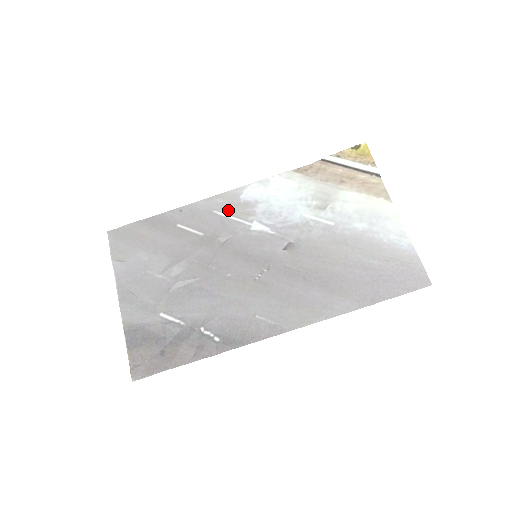
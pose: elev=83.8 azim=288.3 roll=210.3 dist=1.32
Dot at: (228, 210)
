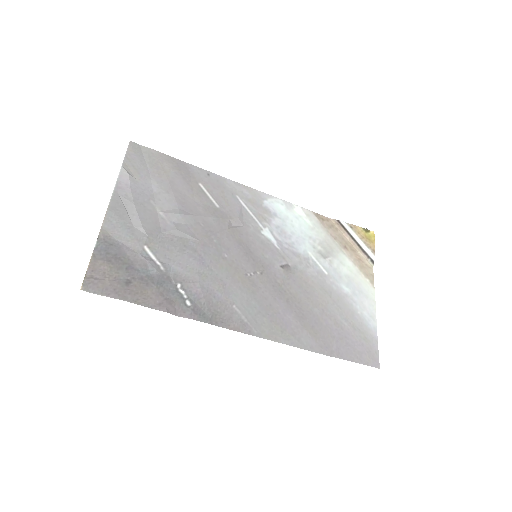
Dot at: (249, 204)
